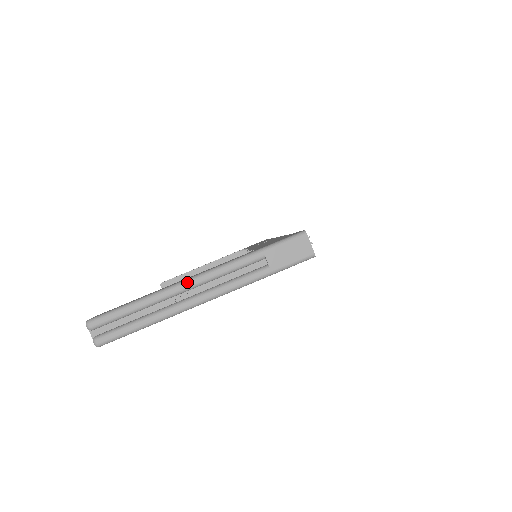
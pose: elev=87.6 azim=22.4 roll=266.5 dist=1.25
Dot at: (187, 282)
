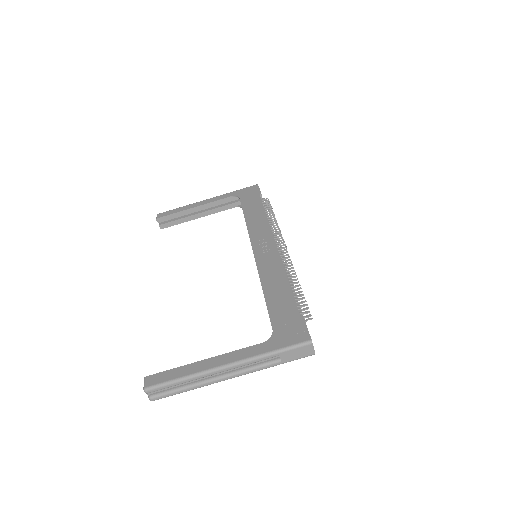
Dot at: (220, 370)
